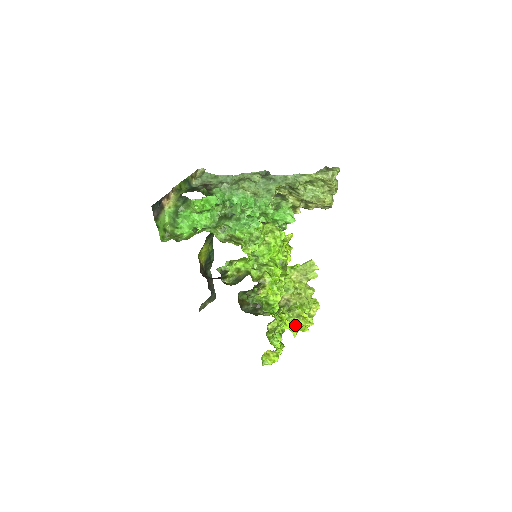
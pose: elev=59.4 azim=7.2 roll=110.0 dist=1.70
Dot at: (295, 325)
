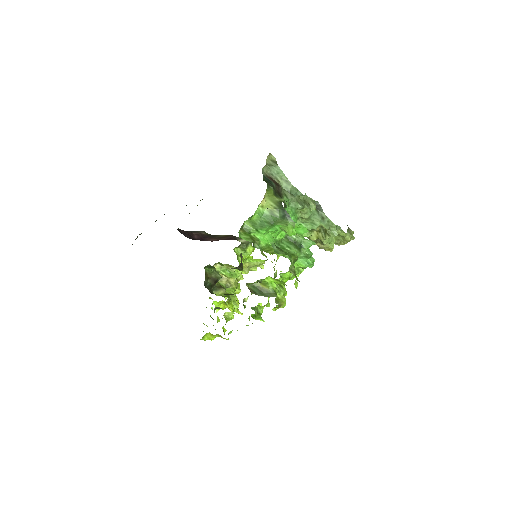
Dot at: (223, 305)
